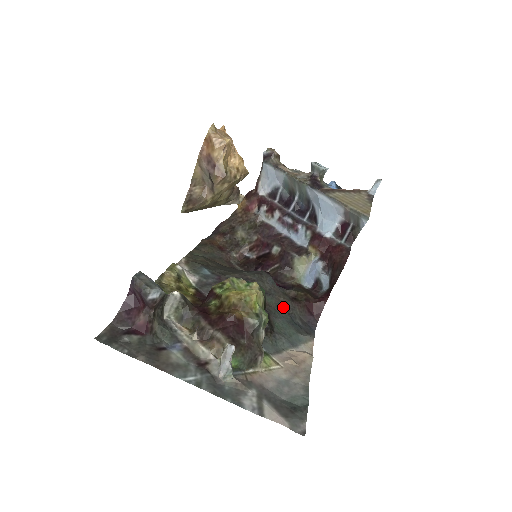
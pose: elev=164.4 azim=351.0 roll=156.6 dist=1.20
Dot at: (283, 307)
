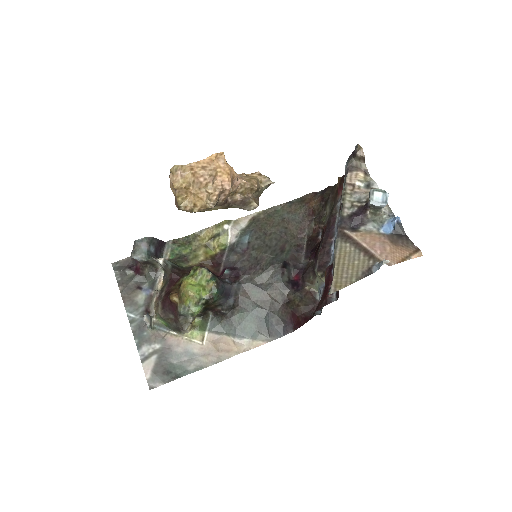
Dot at: (266, 303)
